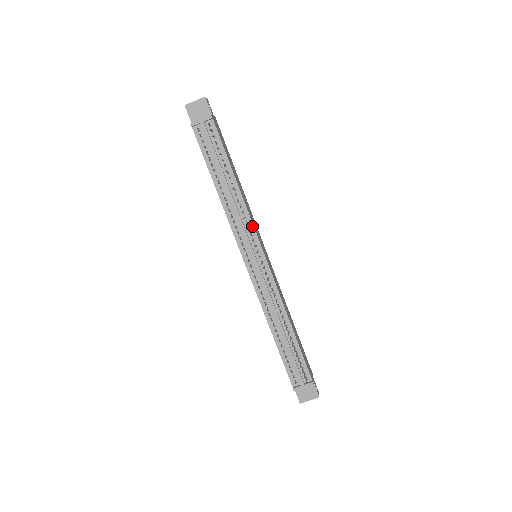
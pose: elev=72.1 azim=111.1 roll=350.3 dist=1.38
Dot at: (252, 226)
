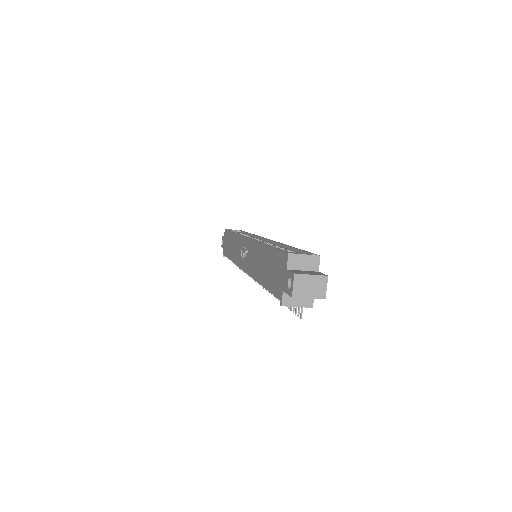
Dot at: occluded
